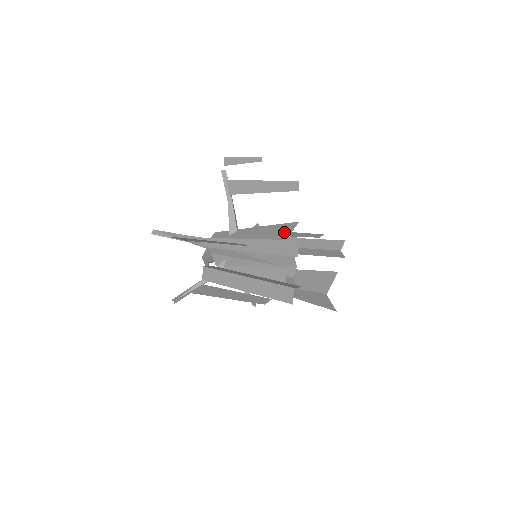
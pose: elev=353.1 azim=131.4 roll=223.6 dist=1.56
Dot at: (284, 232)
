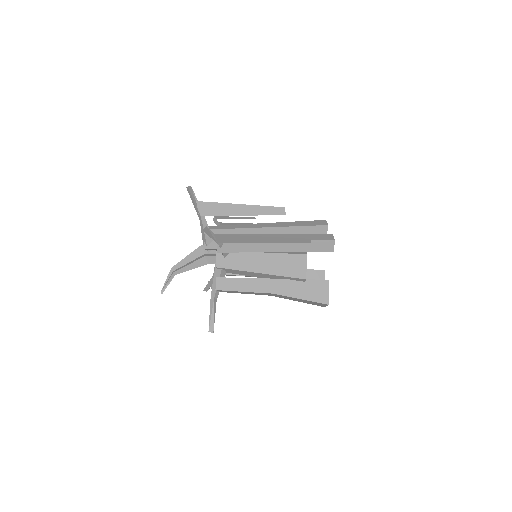
Dot at: occluded
